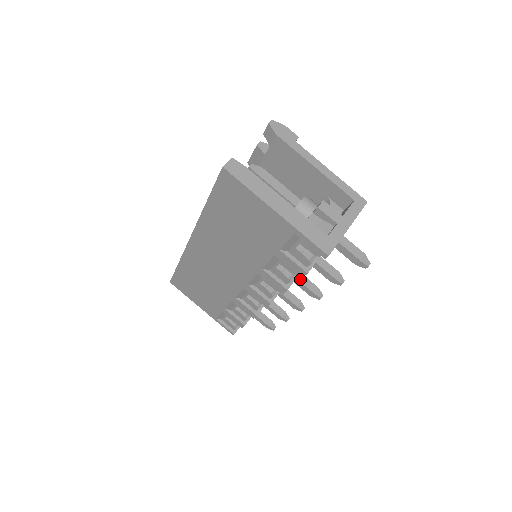
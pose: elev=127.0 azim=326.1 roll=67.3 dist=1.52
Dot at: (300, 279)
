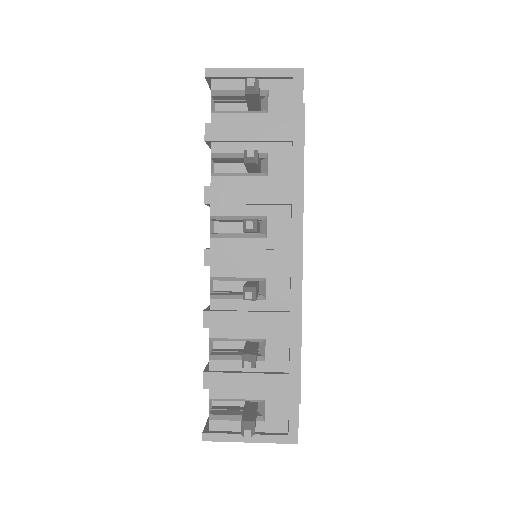
Dot at: occluded
